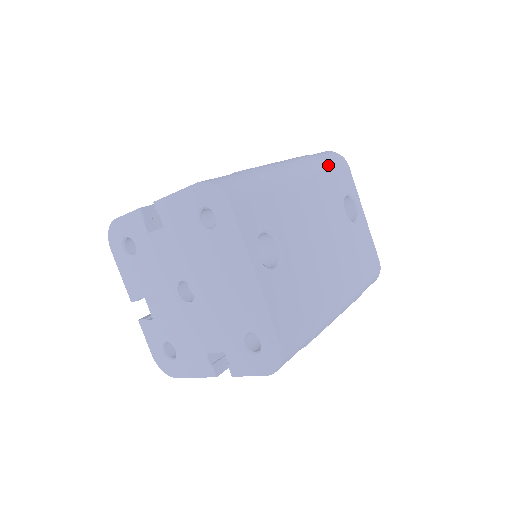
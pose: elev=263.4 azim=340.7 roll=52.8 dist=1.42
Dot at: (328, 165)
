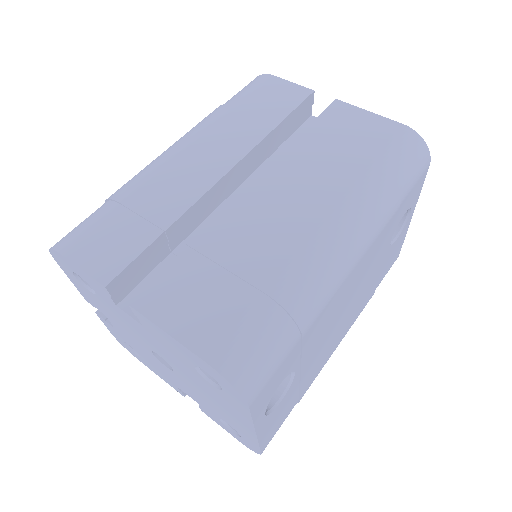
Dot at: (402, 194)
